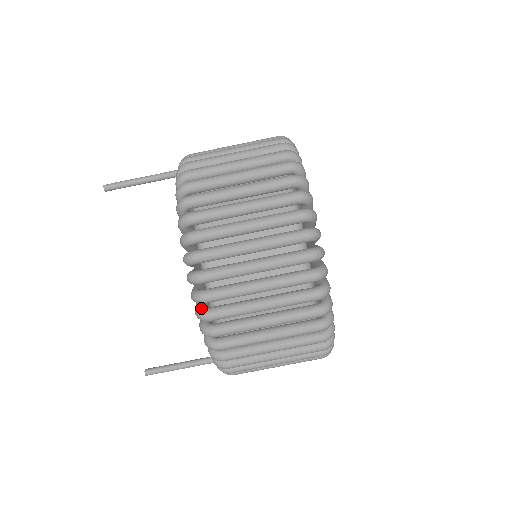
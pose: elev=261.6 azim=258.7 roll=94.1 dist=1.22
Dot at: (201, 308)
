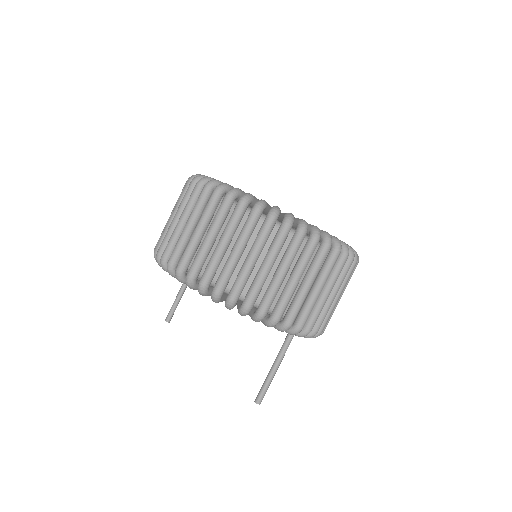
Dot at: (186, 280)
